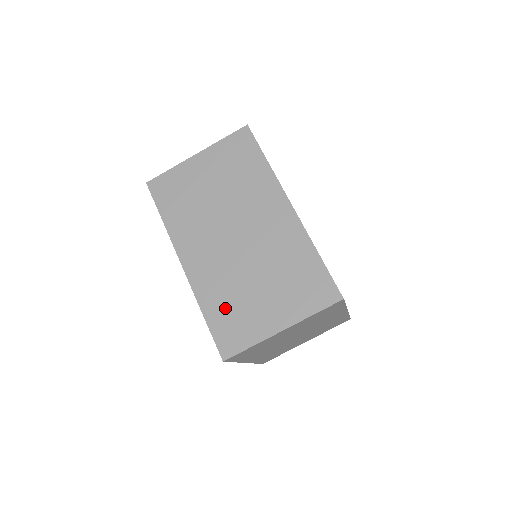
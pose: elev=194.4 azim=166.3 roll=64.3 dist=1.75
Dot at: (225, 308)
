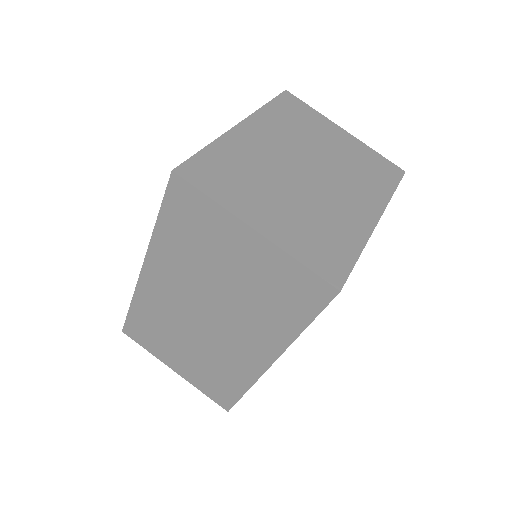
Dot at: (149, 323)
